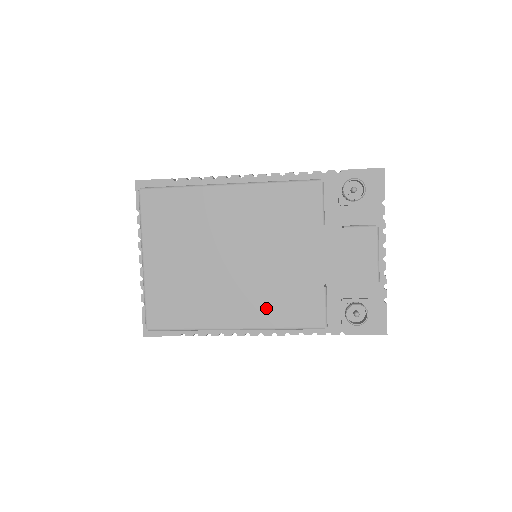
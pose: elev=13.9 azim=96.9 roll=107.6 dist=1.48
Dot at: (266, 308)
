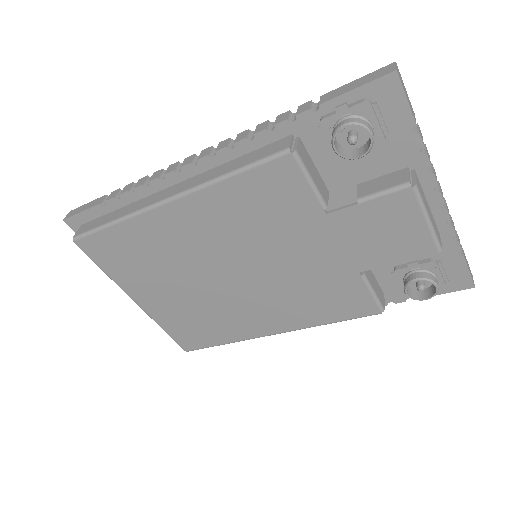
Dot at: (297, 311)
